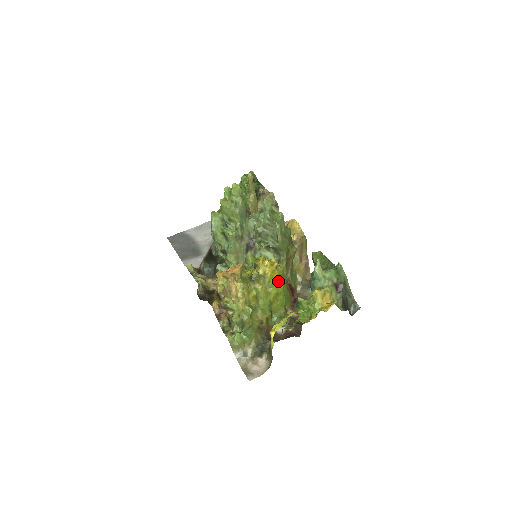
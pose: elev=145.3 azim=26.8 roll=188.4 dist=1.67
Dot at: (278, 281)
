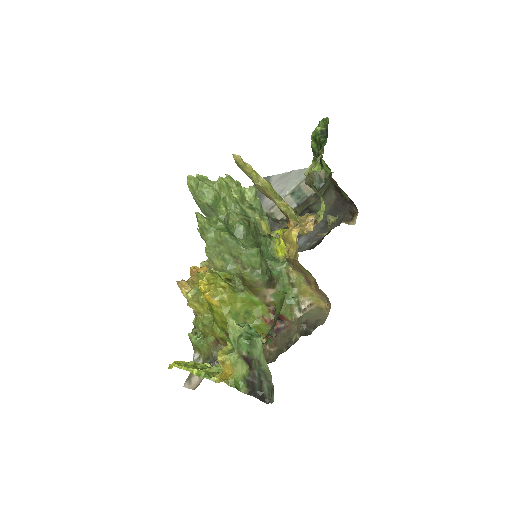
Dot at: (220, 310)
